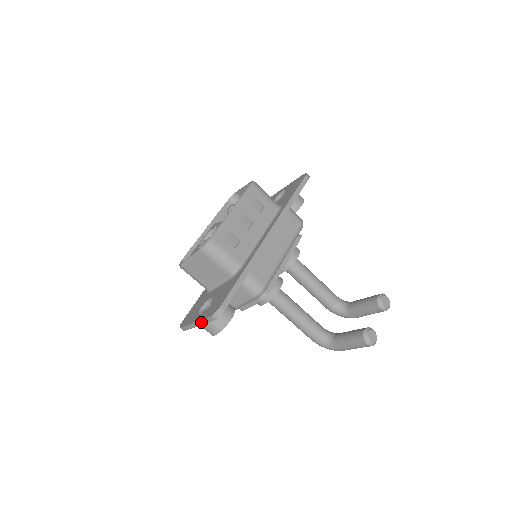
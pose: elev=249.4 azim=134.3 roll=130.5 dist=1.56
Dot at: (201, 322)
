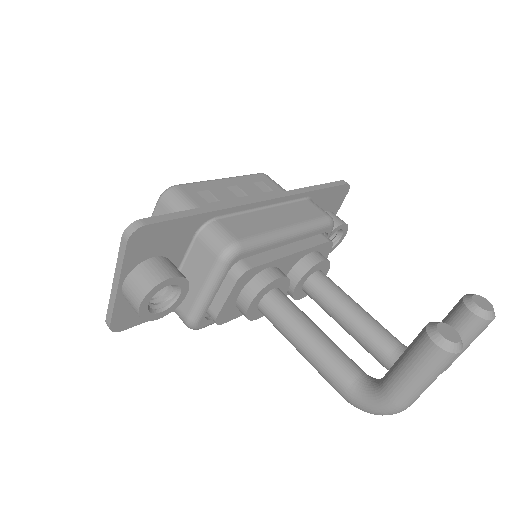
Dot at: (118, 270)
